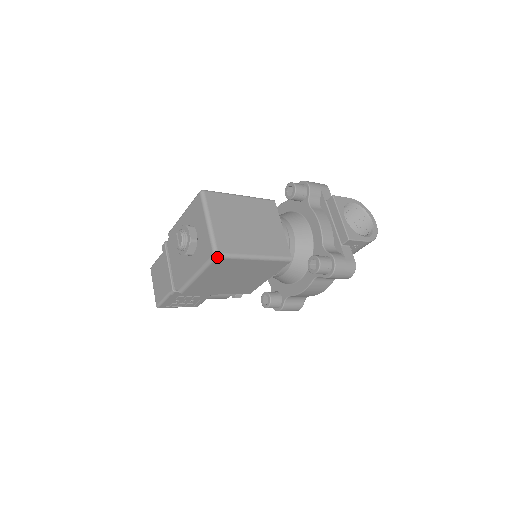
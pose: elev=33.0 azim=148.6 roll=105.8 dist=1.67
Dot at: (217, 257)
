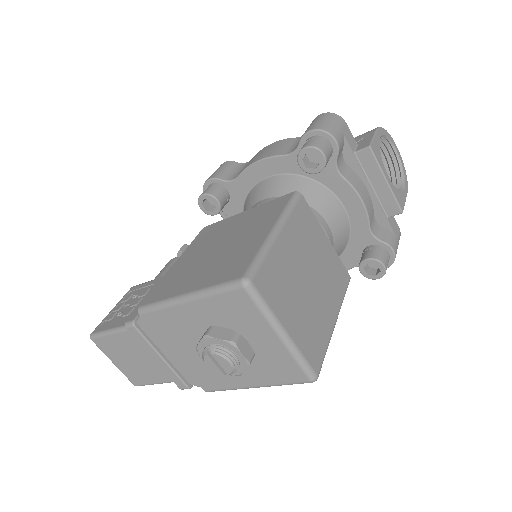
Dot at: (315, 380)
